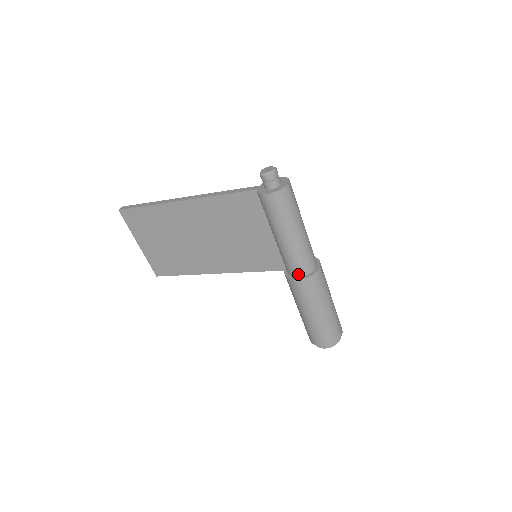
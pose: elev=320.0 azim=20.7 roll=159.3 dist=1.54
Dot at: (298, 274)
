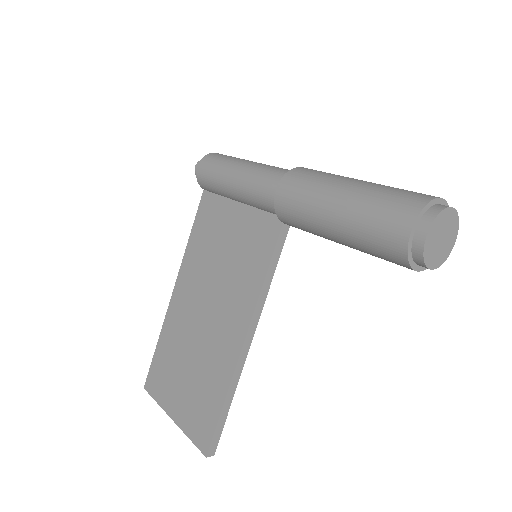
Dot at: (276, 187)
